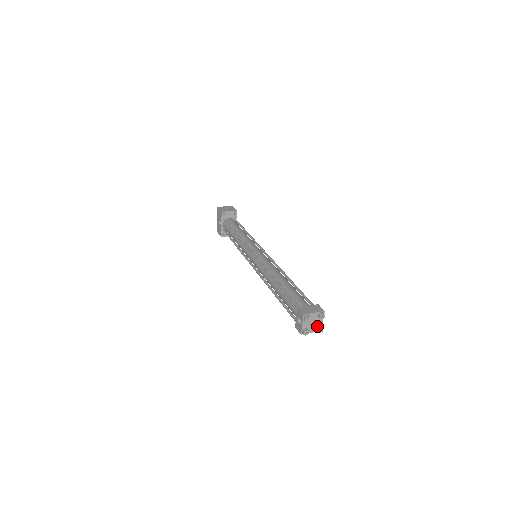
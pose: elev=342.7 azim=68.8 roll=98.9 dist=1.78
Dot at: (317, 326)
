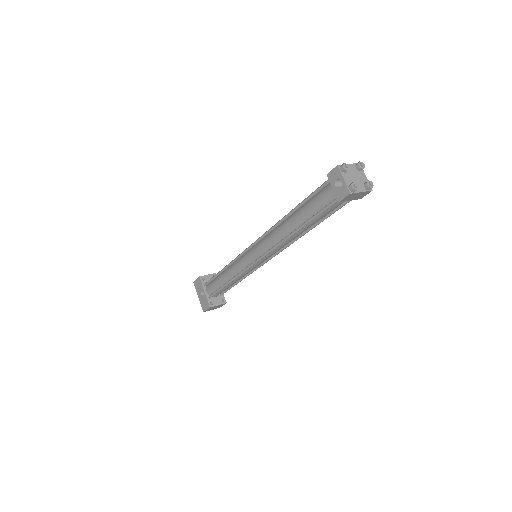
Dot at: (363, 183)
